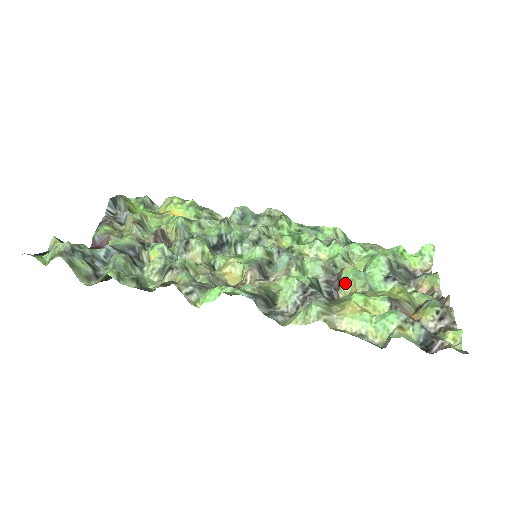
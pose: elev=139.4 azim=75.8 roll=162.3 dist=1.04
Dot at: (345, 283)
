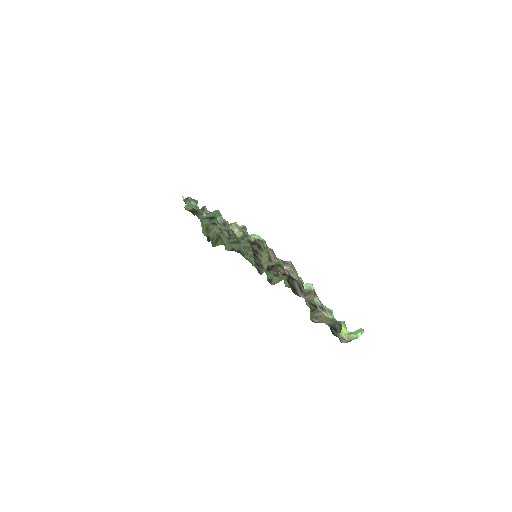
Dot at: occluded
